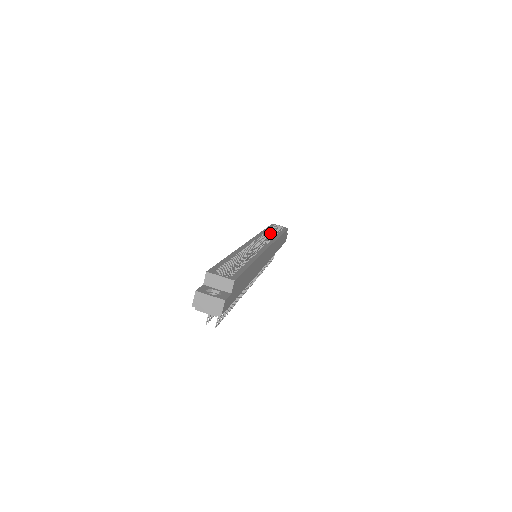
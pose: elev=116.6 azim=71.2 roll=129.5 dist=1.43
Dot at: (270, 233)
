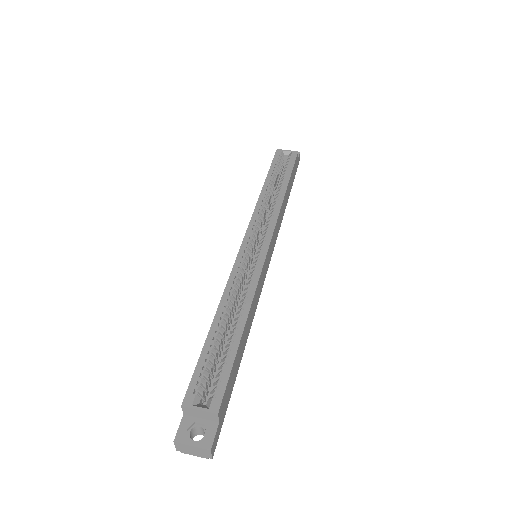
Dot at: (273, 185)
